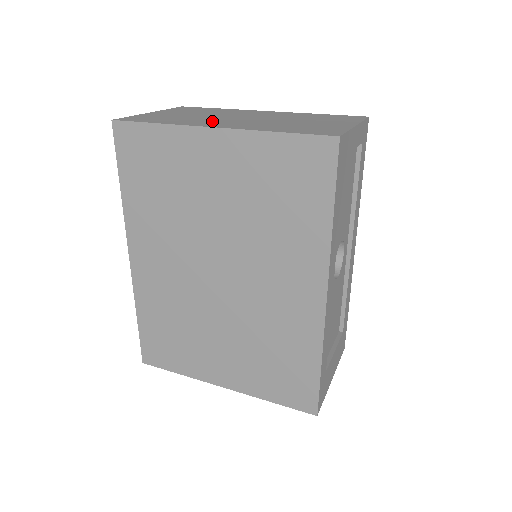
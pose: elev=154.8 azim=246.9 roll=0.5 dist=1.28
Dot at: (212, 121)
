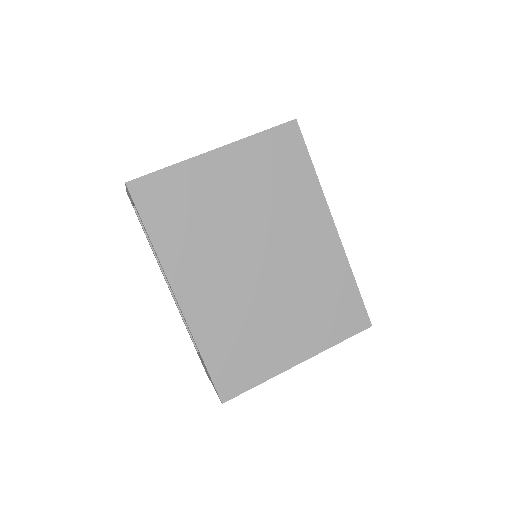
Dot at: occluded
